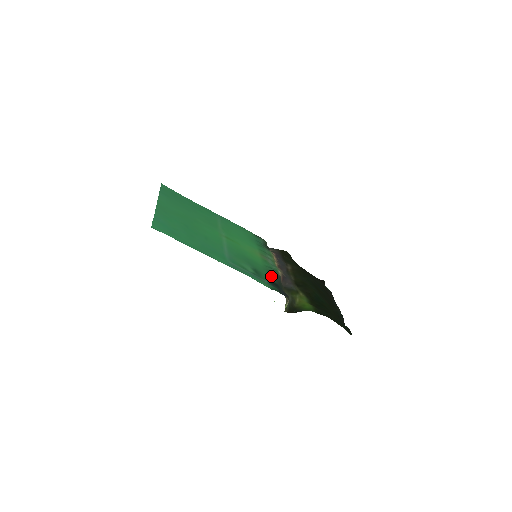
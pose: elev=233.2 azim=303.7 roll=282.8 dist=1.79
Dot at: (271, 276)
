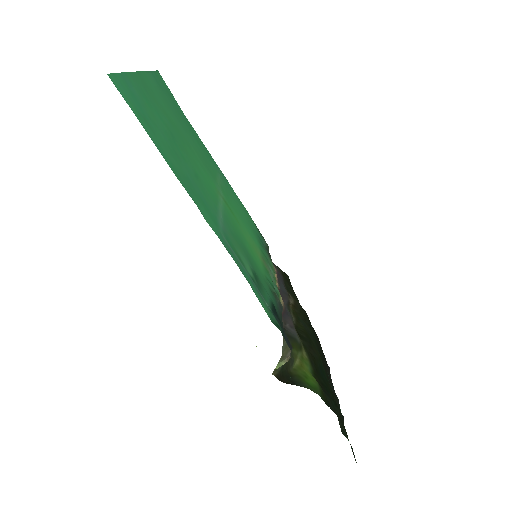
Dot at: (273, 299)
